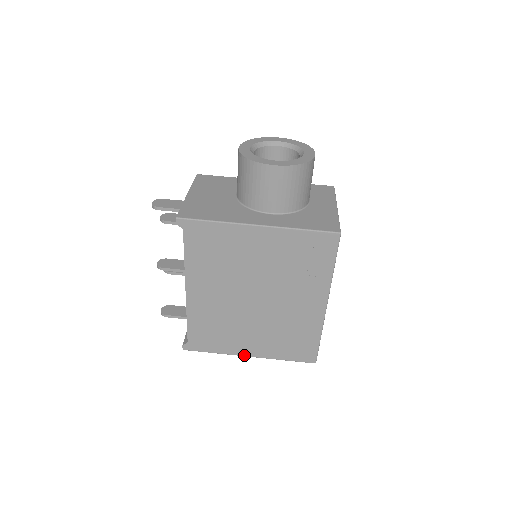
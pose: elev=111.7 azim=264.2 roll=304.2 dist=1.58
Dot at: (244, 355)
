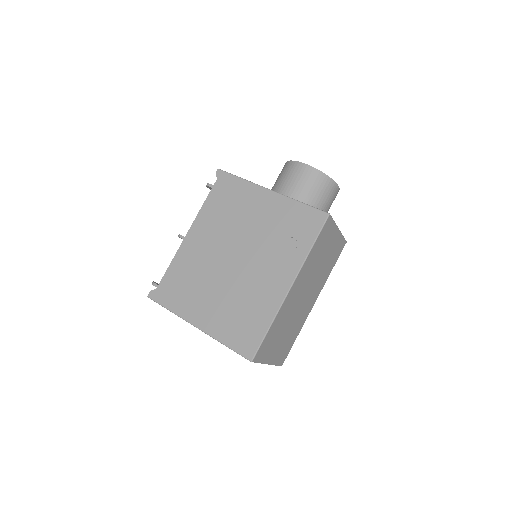
Dot at: (193, 323)
